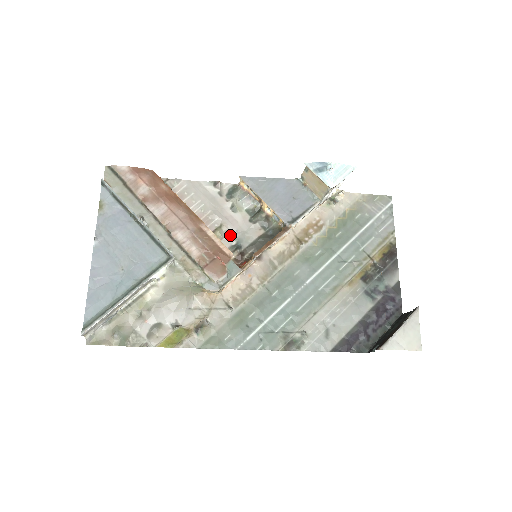
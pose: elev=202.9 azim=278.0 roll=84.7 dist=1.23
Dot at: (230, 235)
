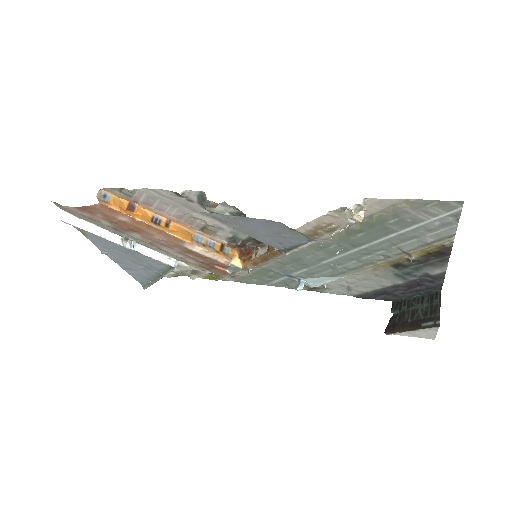
Dot at: (223, 231)
